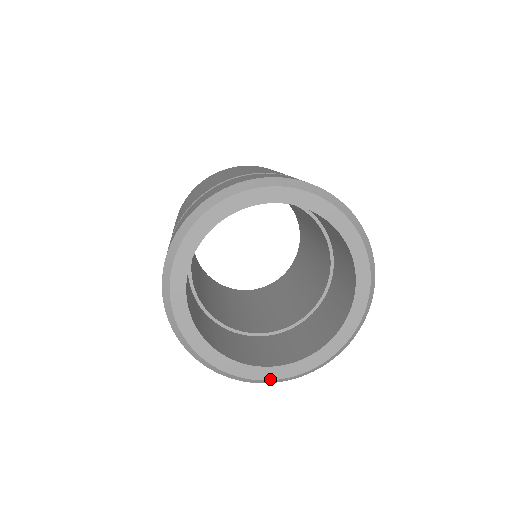
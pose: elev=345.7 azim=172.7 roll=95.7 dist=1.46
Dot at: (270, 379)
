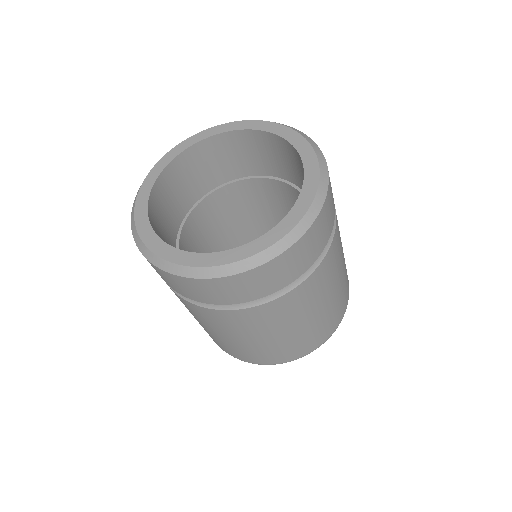
Dot at: (233, 262)
